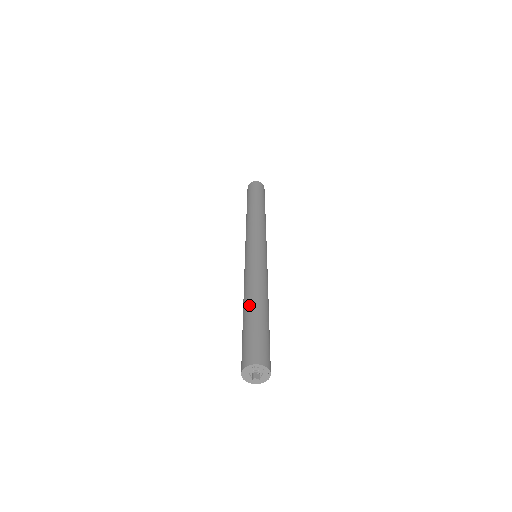
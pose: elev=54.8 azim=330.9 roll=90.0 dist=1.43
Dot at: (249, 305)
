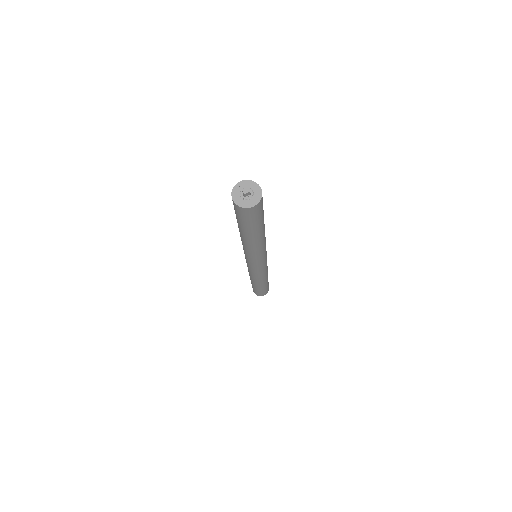
Dot at: occluded
